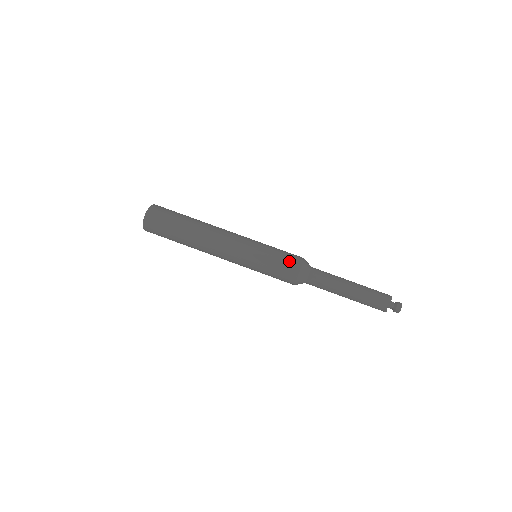
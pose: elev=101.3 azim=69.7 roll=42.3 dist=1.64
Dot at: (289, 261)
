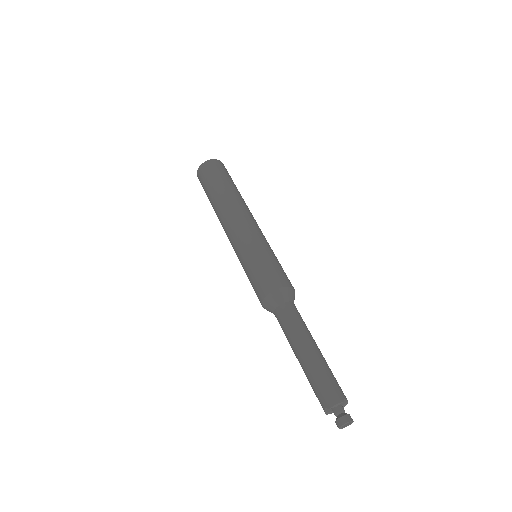
Dot at: (268, 277)
